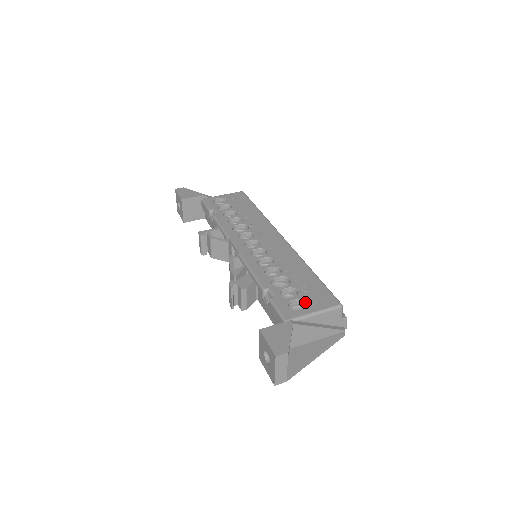
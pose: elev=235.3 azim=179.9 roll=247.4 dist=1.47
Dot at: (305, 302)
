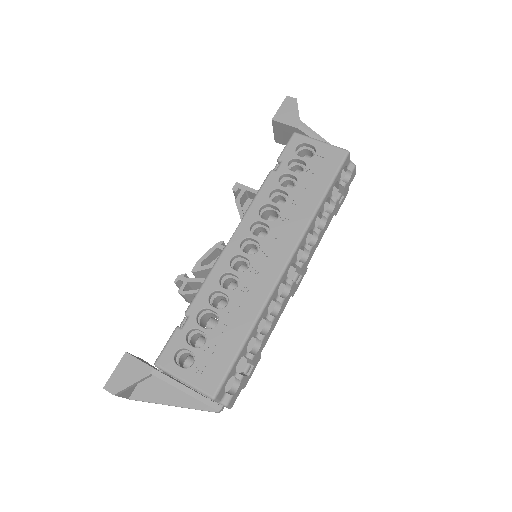
Dot at: (194, 361)
